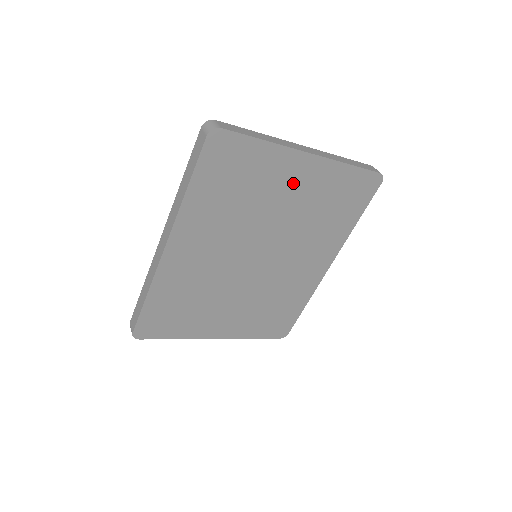
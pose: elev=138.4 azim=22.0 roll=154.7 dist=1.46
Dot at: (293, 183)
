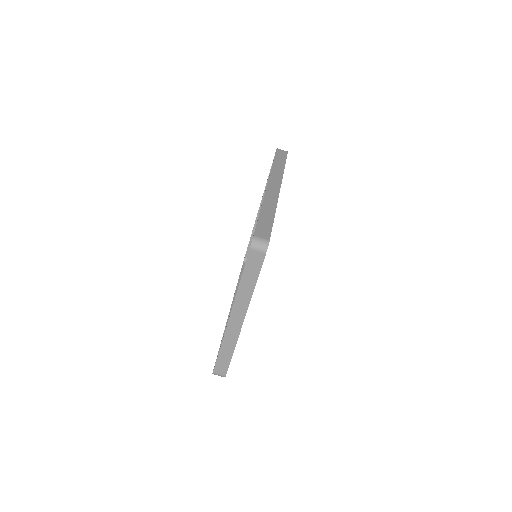
Dot at: occluded
